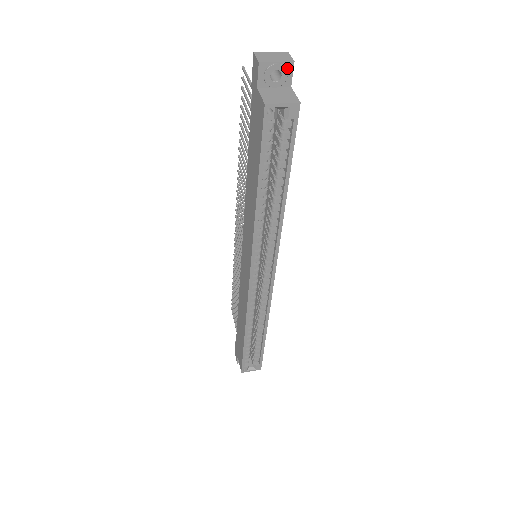
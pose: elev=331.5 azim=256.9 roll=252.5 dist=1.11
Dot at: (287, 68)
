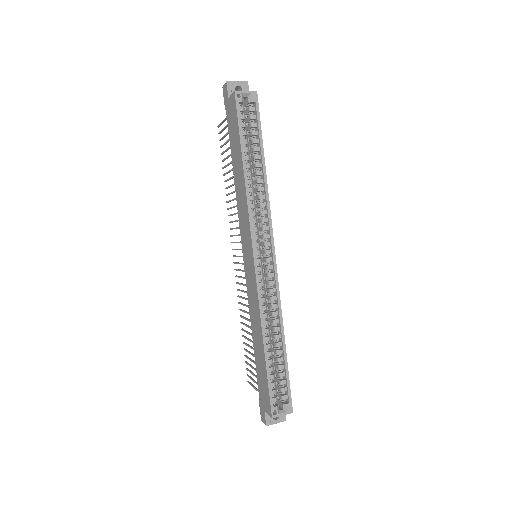
Dot at: (244, 86)
